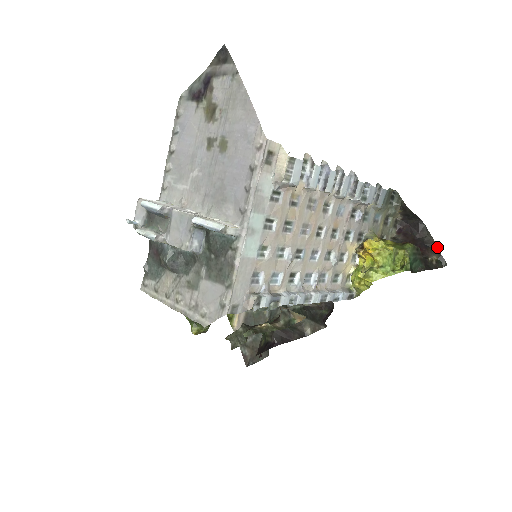
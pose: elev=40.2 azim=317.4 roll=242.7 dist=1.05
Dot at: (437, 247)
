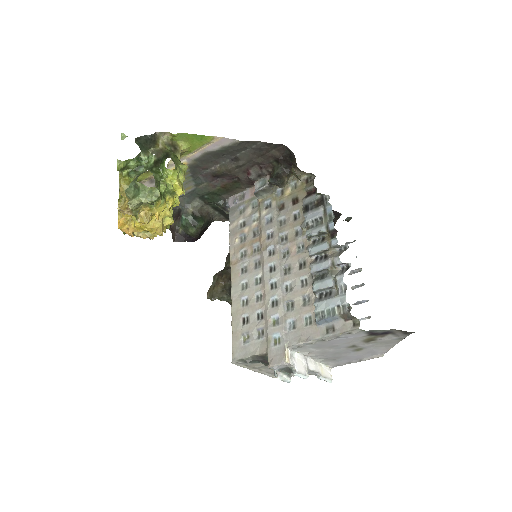
Dot at: occluded
